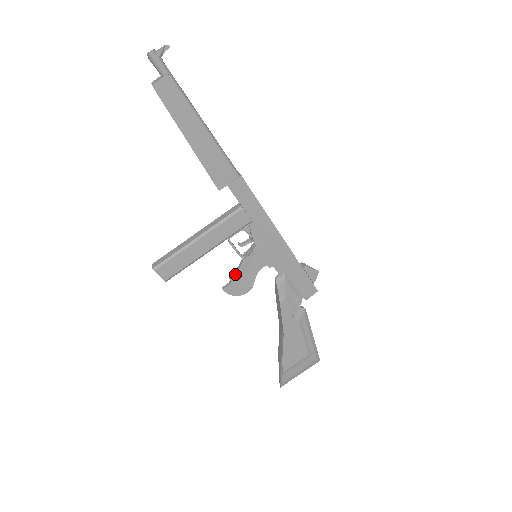
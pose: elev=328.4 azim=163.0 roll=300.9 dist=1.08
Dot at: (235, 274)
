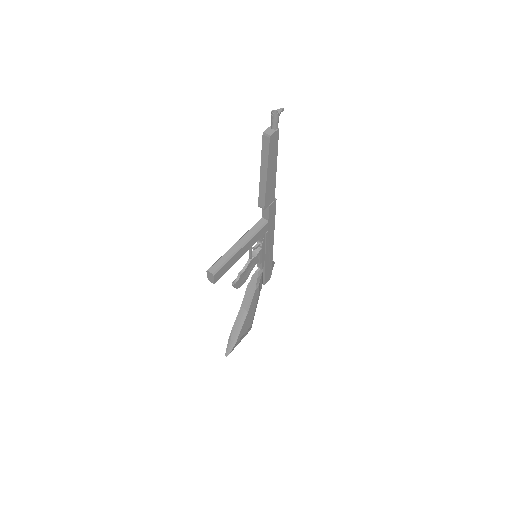
Dot at: (244, 271)
